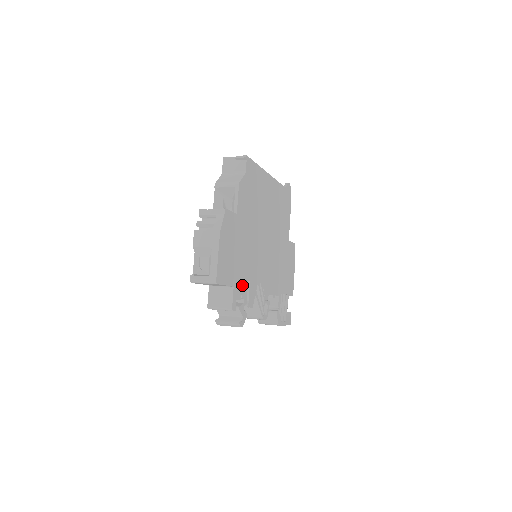
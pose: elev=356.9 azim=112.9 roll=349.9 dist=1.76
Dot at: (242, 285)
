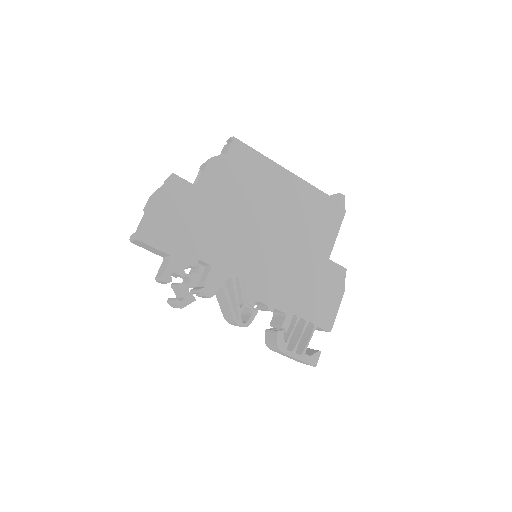
Dot at: (192, 263)
